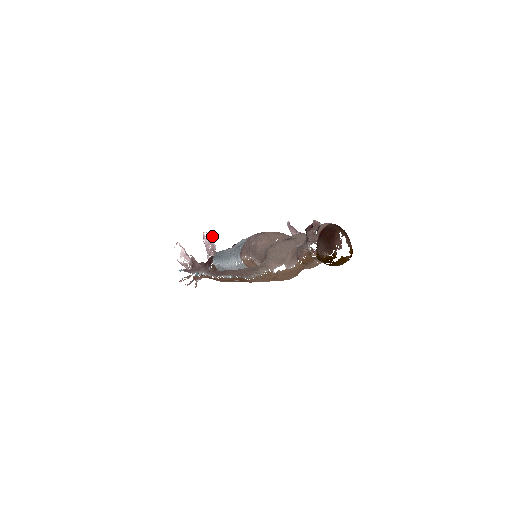
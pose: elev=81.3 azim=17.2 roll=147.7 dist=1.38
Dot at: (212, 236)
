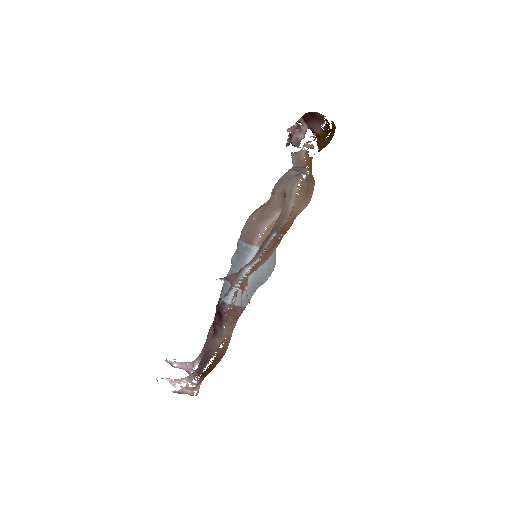
Dot at: (175, 359)
